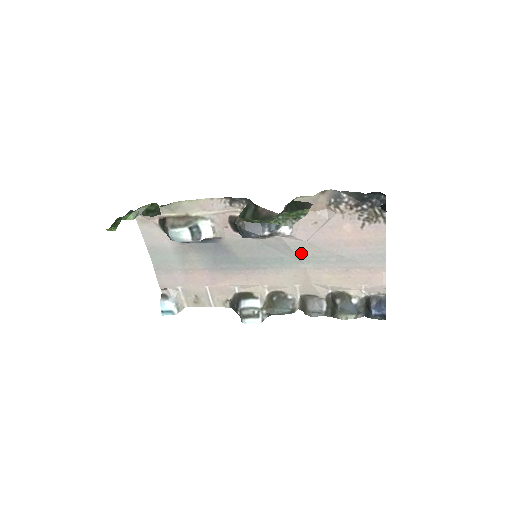
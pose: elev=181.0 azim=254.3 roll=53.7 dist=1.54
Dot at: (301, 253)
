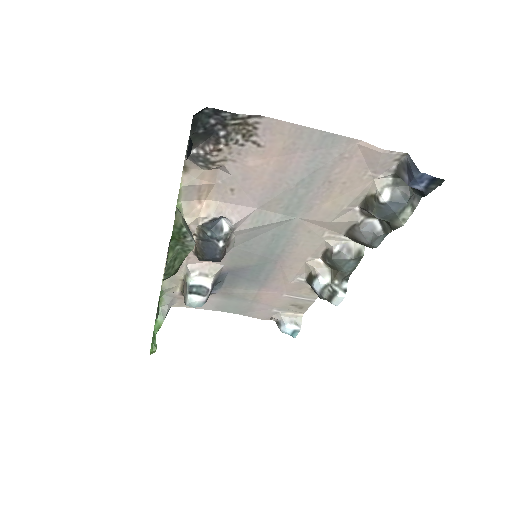
Dot at: (273, 218)
